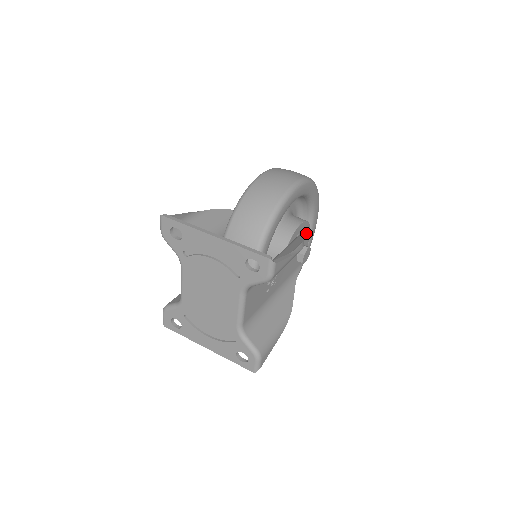
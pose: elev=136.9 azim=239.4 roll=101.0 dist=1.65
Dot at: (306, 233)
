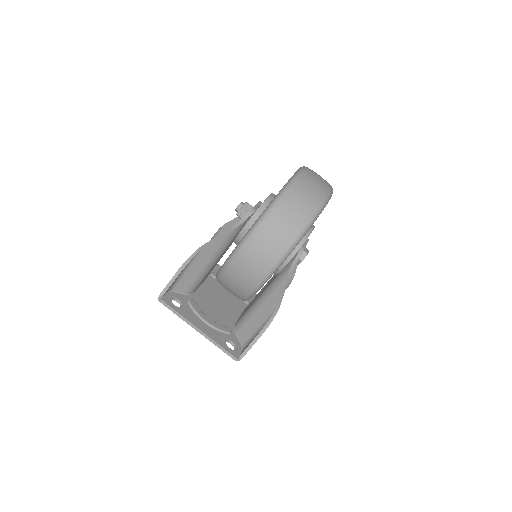
Dot at: (297, 260)
